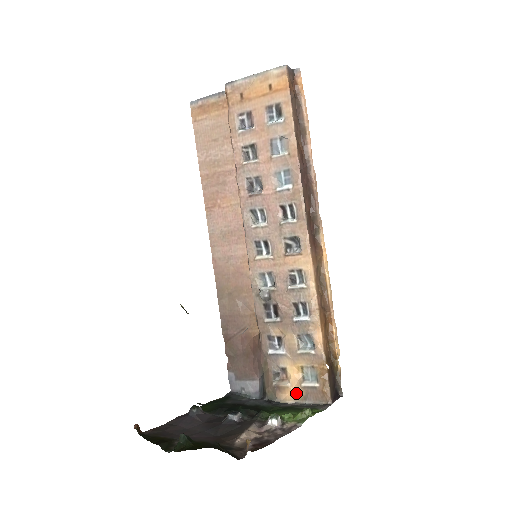
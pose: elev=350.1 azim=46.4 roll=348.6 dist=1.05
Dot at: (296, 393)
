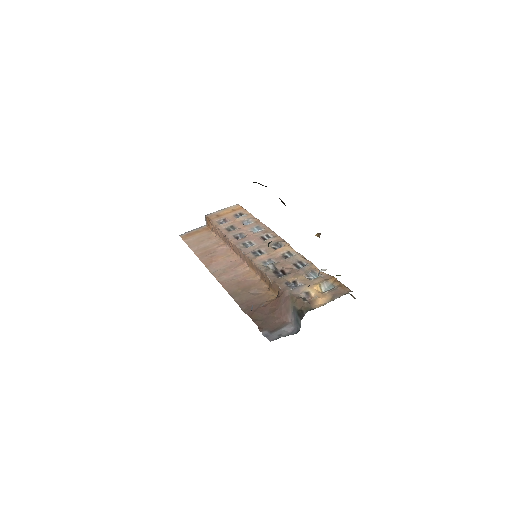
Dot at: (325, 298)
